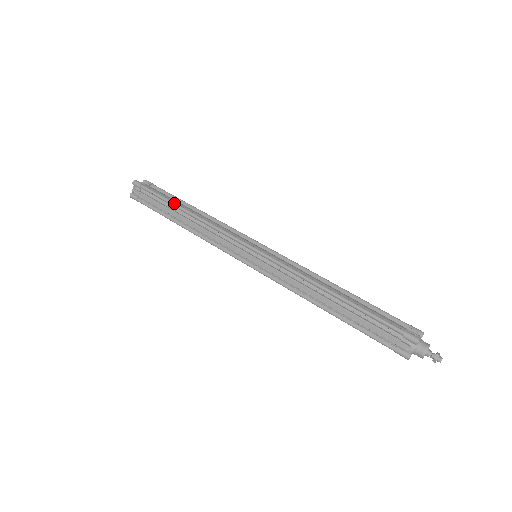
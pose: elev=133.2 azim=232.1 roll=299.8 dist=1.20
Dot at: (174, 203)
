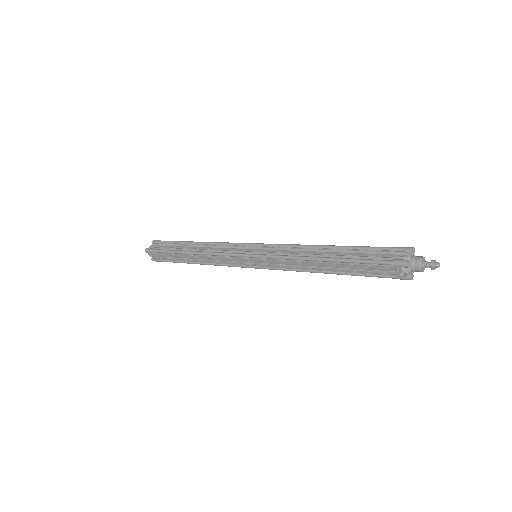
Dot at: (188, 241)
